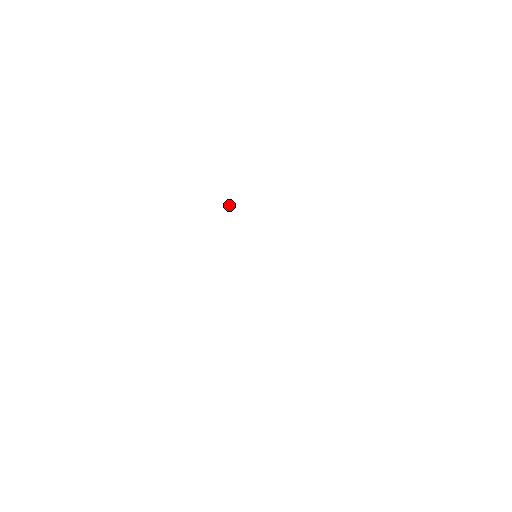
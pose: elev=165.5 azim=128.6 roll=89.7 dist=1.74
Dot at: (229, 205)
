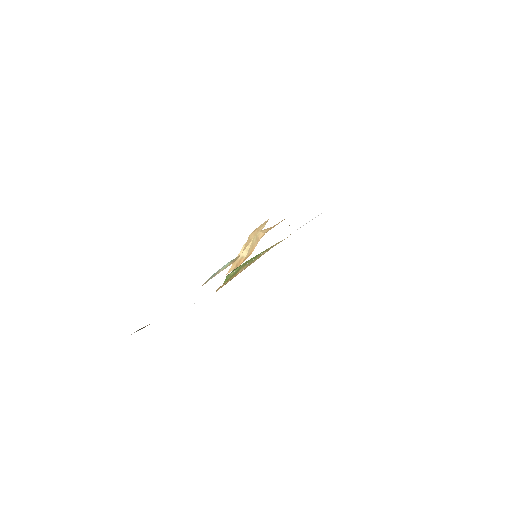
Dot at: occluded
